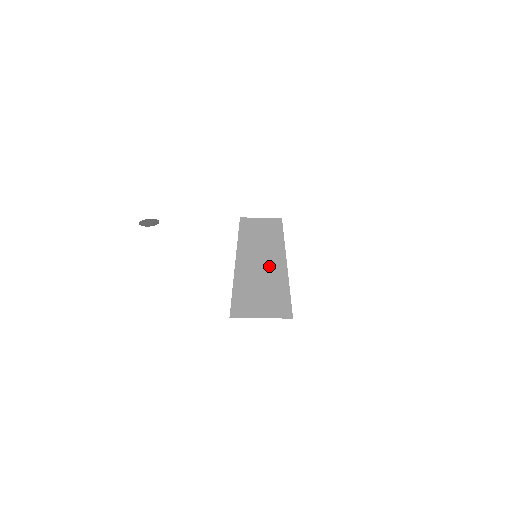
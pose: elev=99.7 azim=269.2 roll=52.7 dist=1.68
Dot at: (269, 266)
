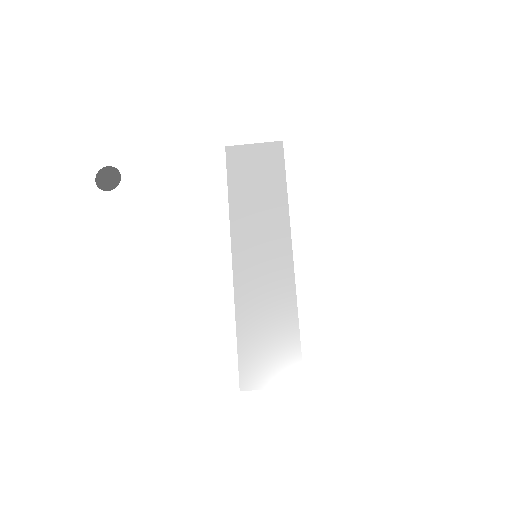
Dot at: (273, 280)
